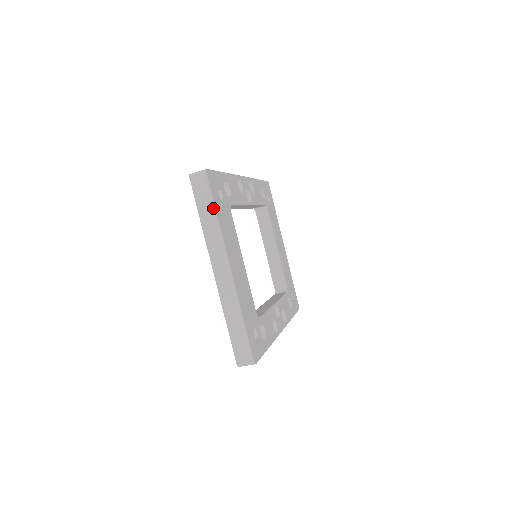
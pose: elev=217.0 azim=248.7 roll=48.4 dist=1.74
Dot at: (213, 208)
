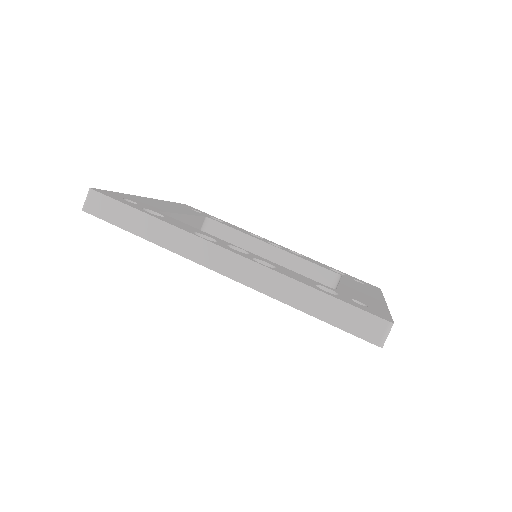
Dot at: occluded
